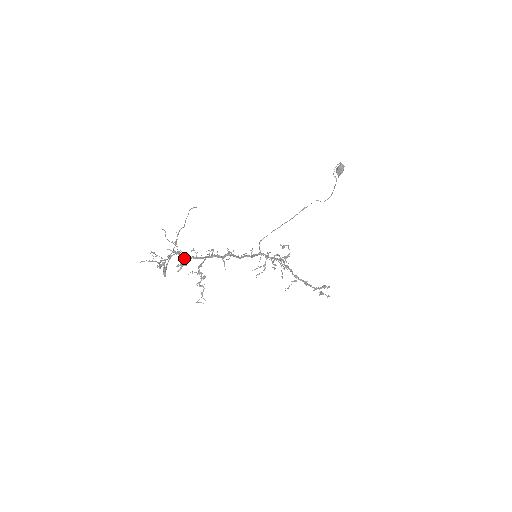
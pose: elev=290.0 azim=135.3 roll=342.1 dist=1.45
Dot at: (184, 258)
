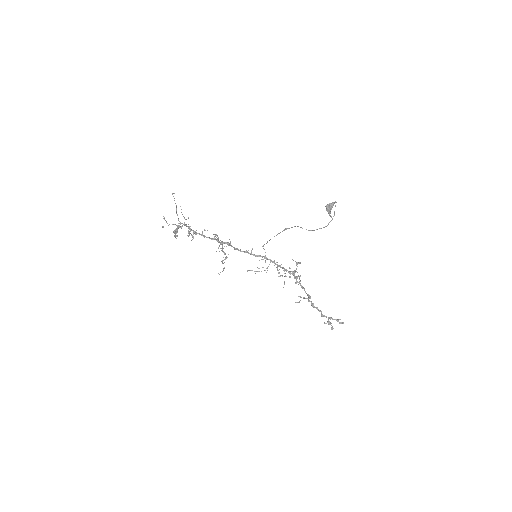
Dot at: (194, 232)
